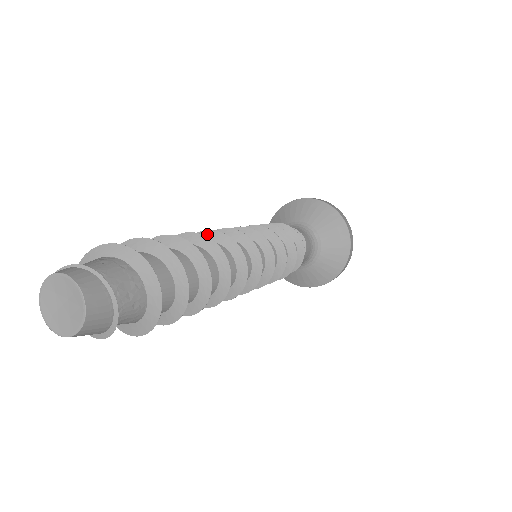
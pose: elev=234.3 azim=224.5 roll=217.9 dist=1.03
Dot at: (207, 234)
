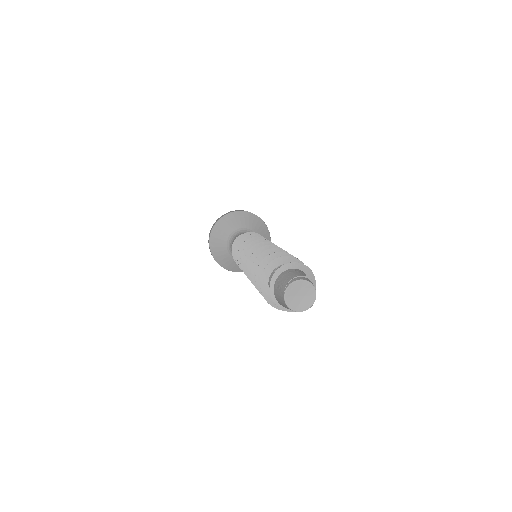
Dot at: occluded
